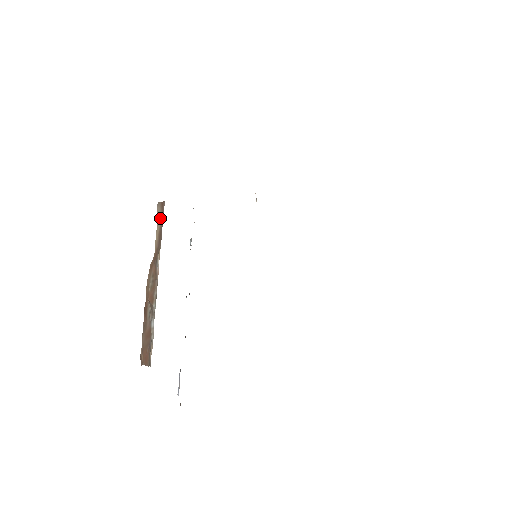
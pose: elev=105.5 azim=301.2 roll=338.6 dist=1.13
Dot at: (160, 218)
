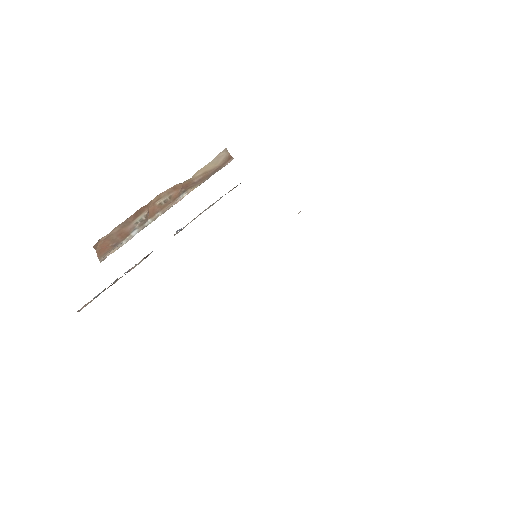
Dot at: (218, 164)
